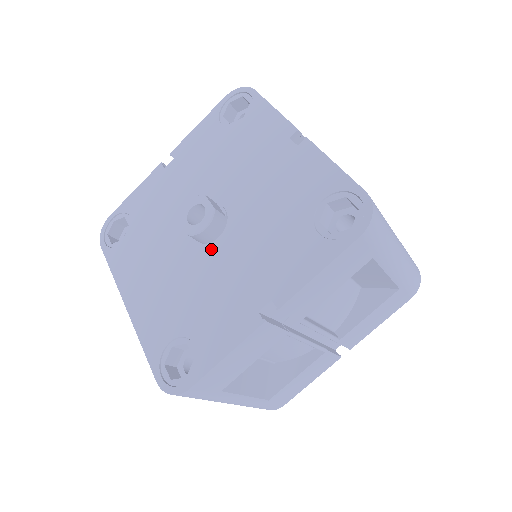
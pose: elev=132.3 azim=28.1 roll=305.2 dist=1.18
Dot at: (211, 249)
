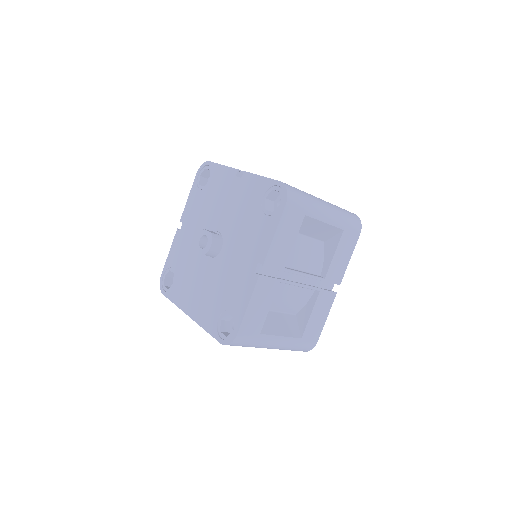
Dot at: (220, 257)
